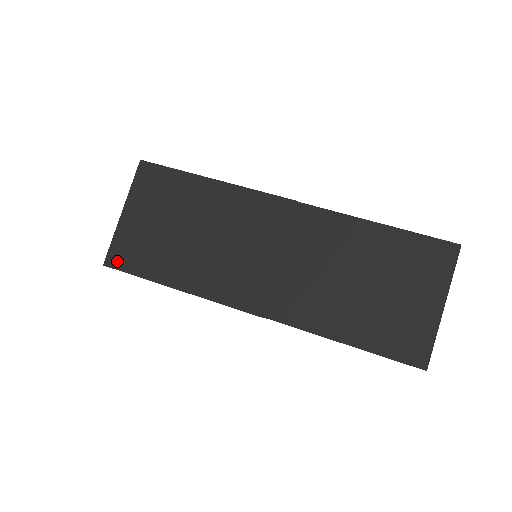
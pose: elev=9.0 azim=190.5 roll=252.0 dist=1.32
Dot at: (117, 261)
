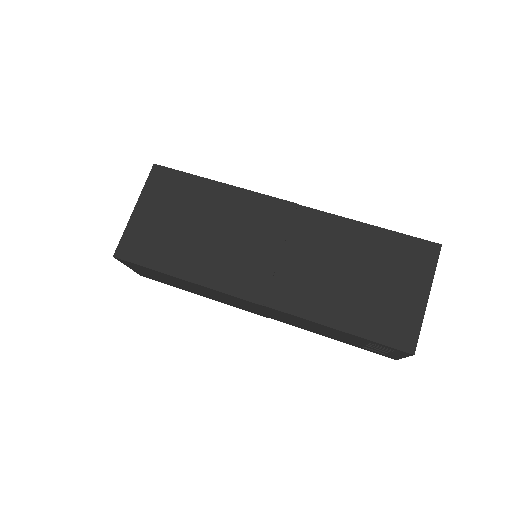
Dot at: (127, 253)
